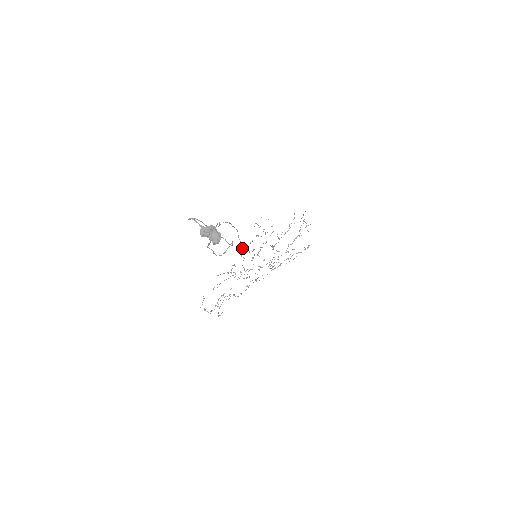
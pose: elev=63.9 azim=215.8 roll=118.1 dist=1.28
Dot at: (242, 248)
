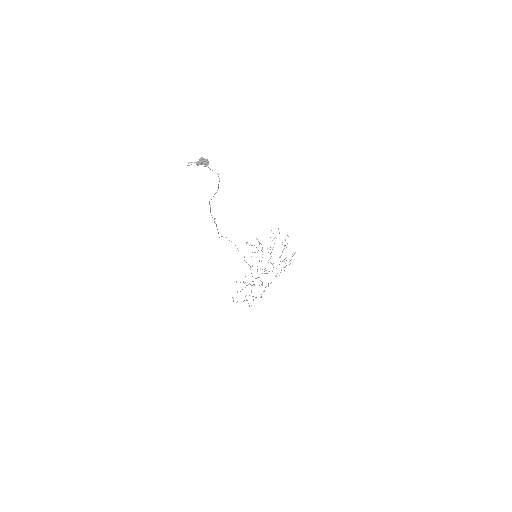
Dot at: (244, 257)
